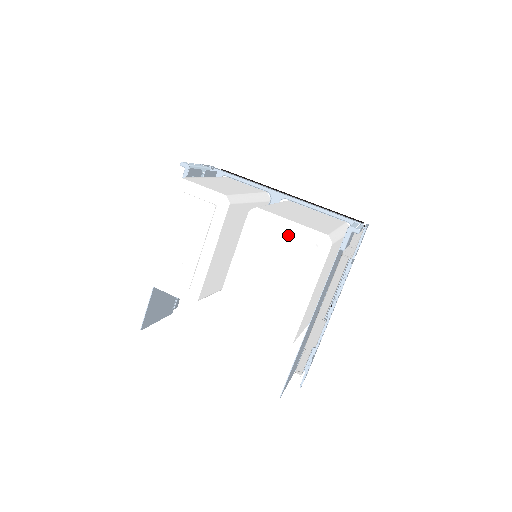
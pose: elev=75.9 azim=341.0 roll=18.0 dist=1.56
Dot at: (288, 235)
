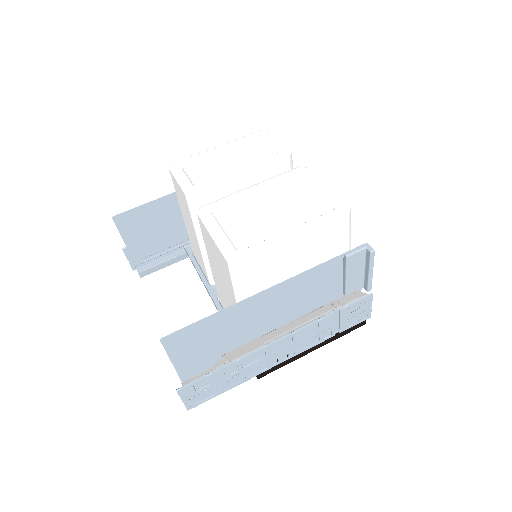
Dot at: (316, 193)
